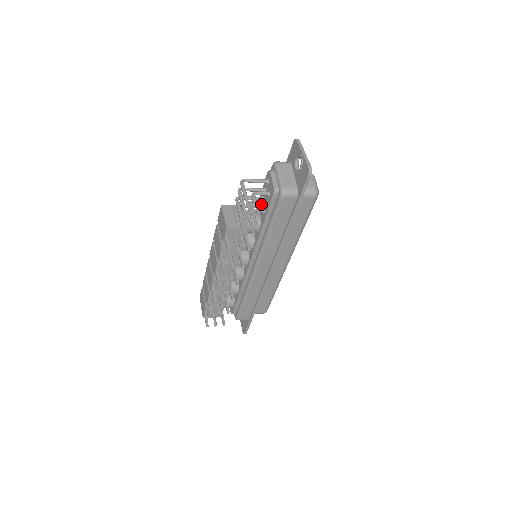
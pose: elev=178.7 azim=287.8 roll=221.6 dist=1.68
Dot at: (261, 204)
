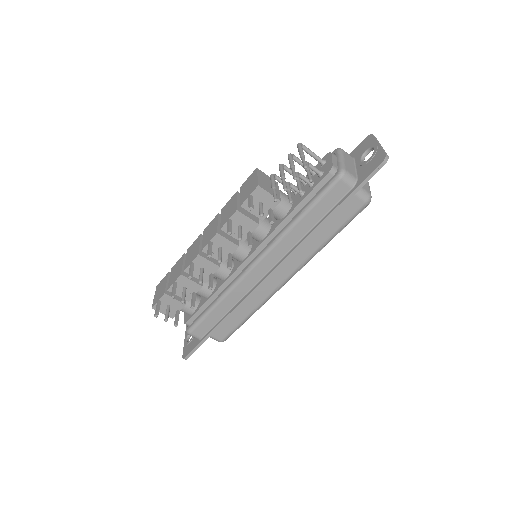
Dot at: occluded
